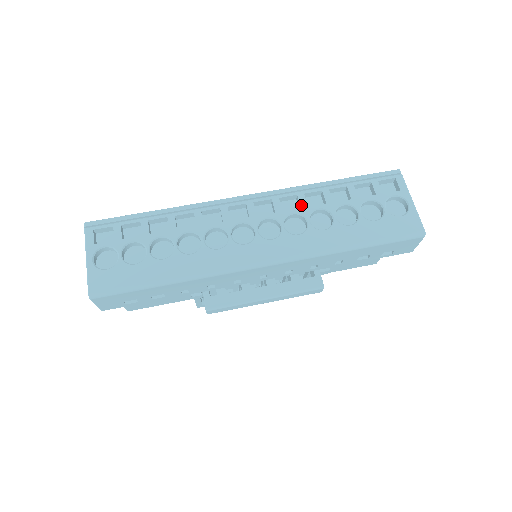
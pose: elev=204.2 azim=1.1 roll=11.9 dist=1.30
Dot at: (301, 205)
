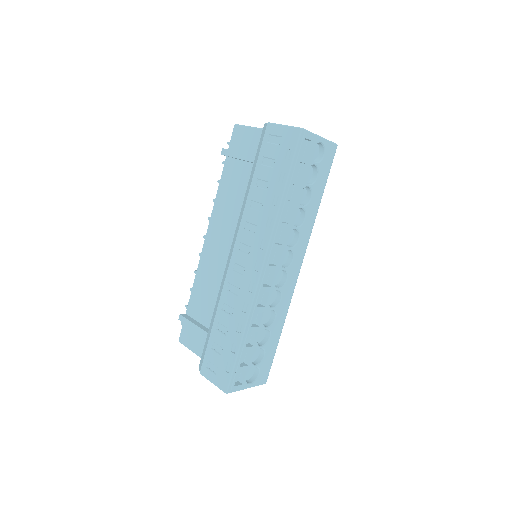
Dot at: (286, 229)
